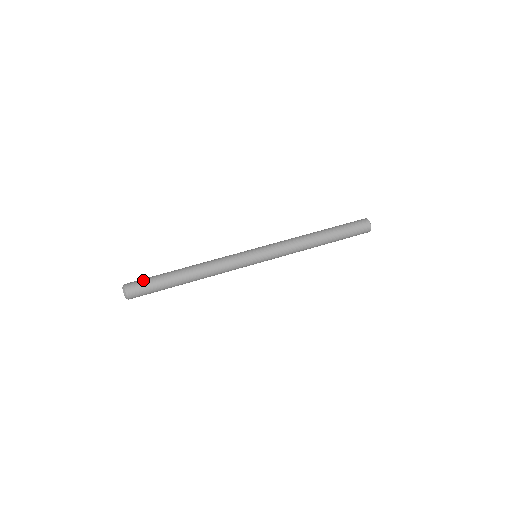
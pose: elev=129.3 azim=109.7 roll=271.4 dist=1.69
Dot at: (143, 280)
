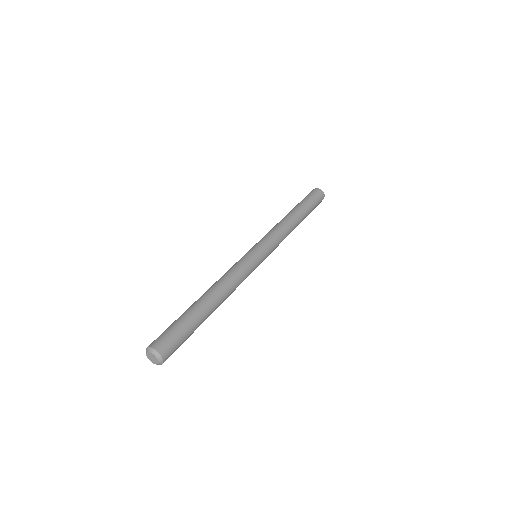
Dot at: (163, 332)
